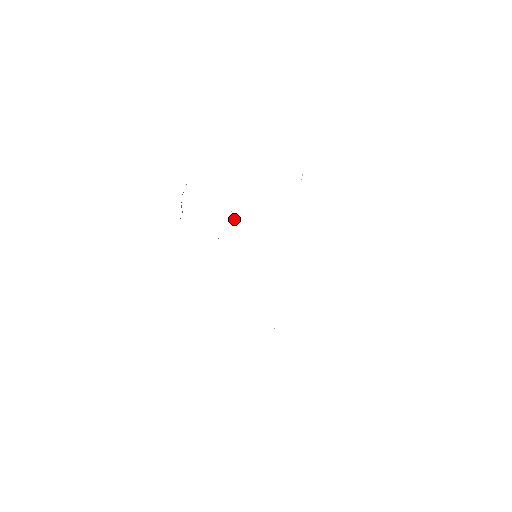
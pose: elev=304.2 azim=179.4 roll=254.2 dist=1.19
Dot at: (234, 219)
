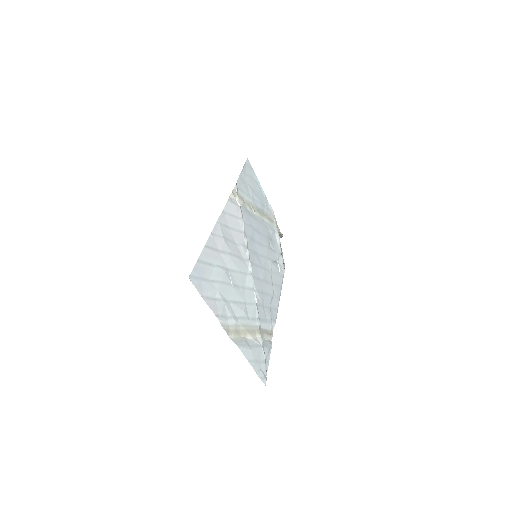
Dot at: (269, 243)
